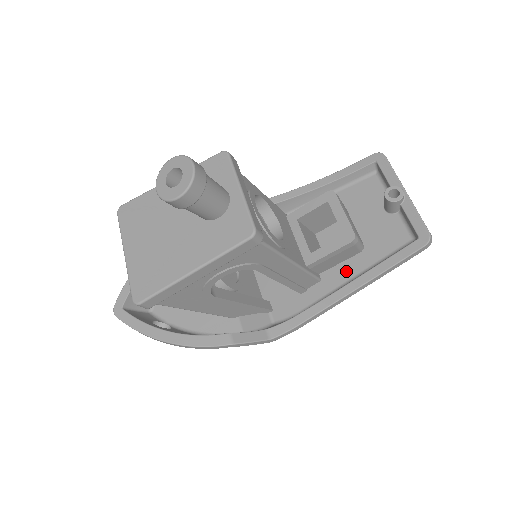
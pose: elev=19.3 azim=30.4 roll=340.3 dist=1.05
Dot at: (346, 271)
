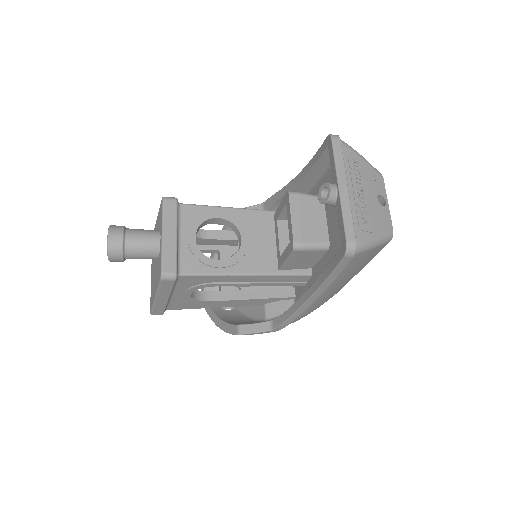
Dot at: (321, 269)
